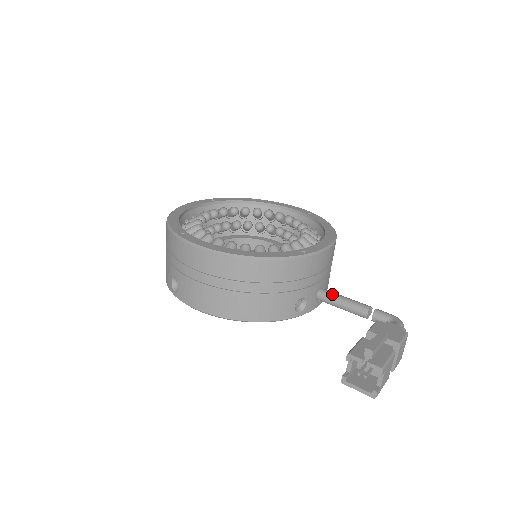
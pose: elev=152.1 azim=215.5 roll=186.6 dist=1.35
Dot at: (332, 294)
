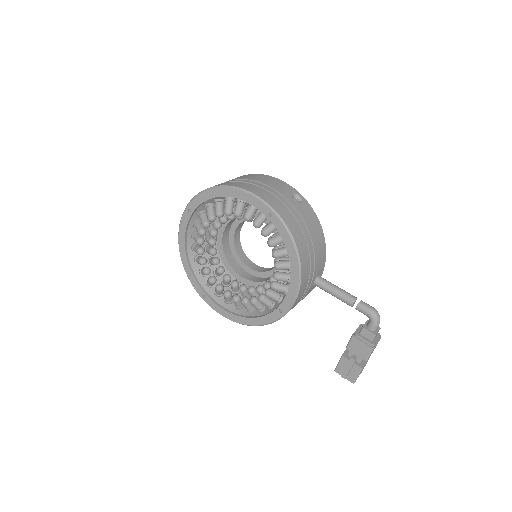
Dot at: (323, 289)
